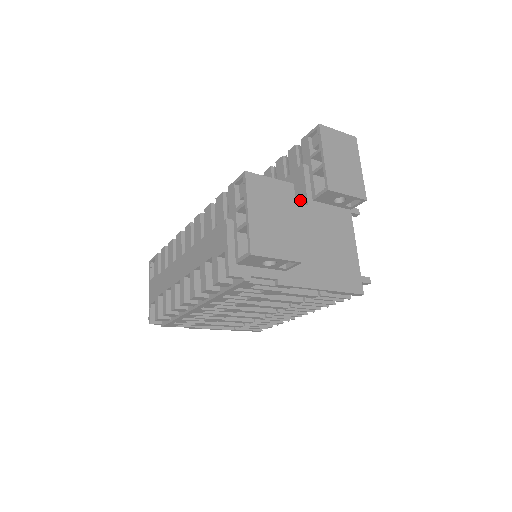
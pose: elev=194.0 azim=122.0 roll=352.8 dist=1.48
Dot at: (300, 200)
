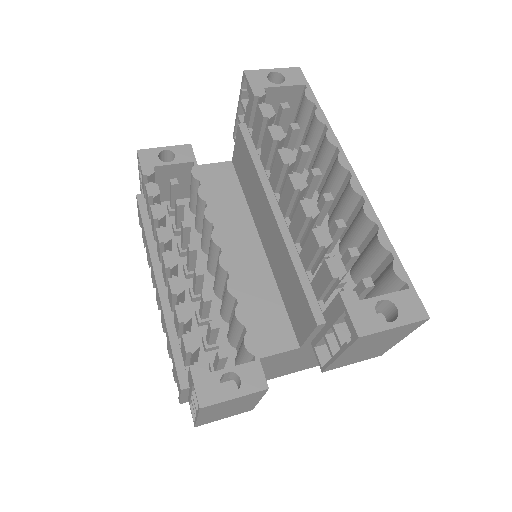
Dot at: (298, 330)
